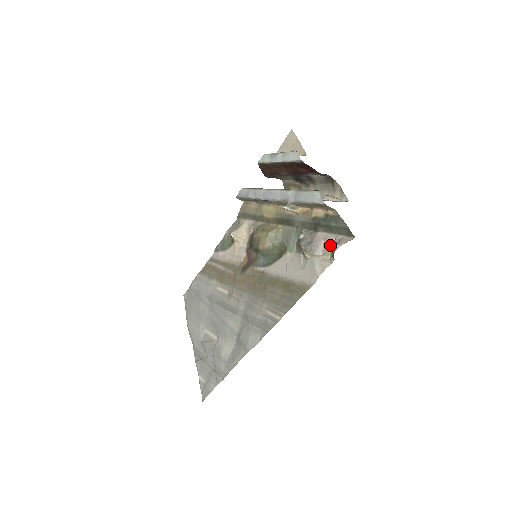
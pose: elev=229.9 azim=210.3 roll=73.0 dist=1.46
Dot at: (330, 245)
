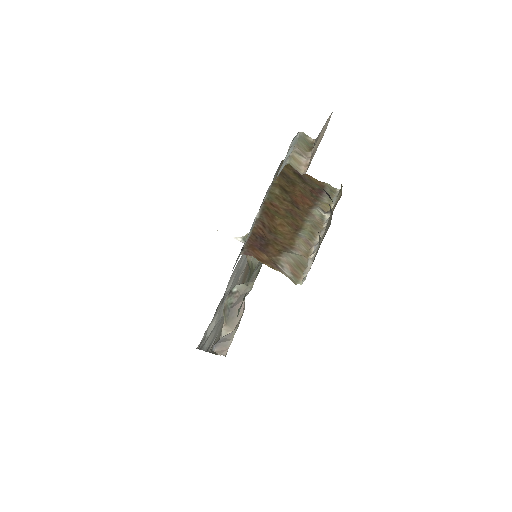
Dot at: (236, 330)
